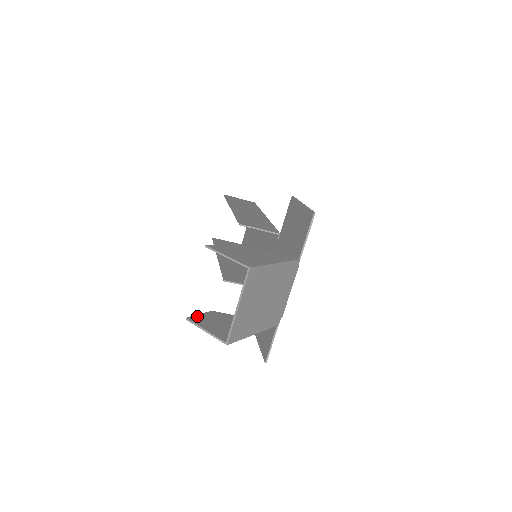
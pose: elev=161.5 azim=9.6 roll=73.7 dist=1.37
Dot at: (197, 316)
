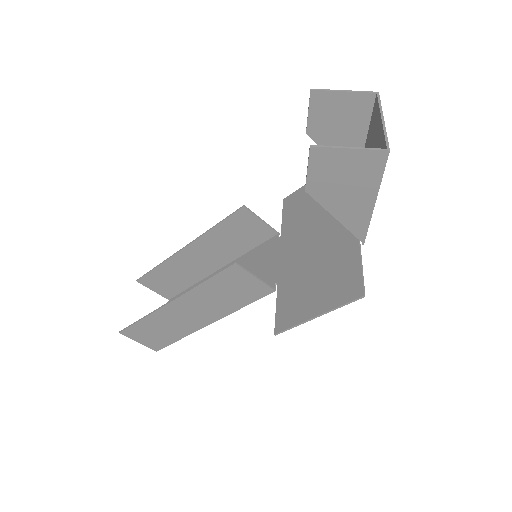
Dot at: (312, 161)
